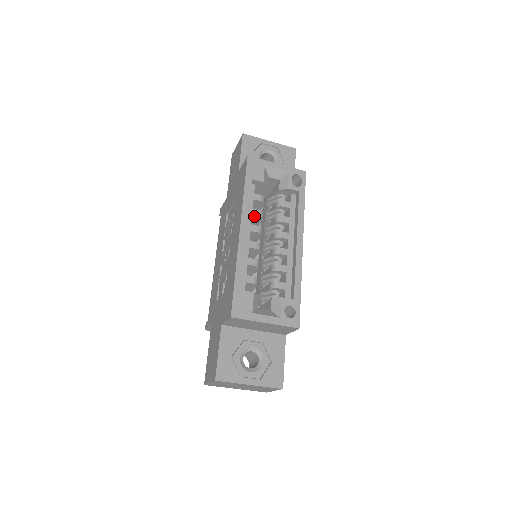
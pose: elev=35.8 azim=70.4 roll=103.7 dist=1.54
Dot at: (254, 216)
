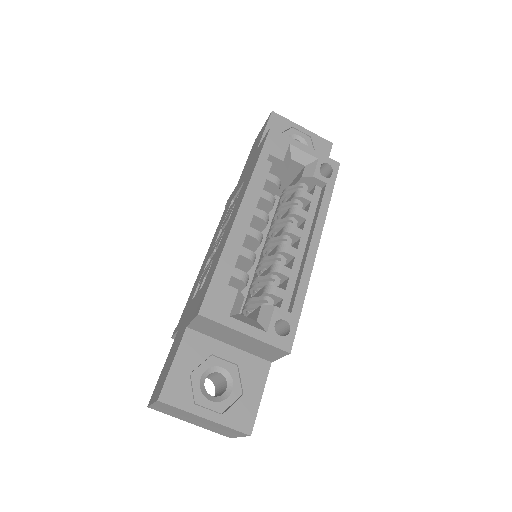
Dot at: (262, 199)
